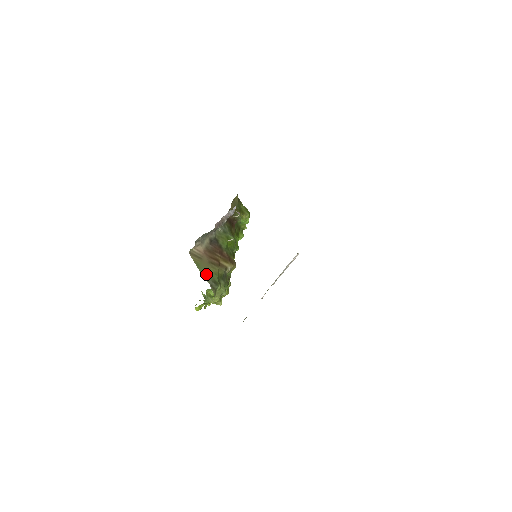
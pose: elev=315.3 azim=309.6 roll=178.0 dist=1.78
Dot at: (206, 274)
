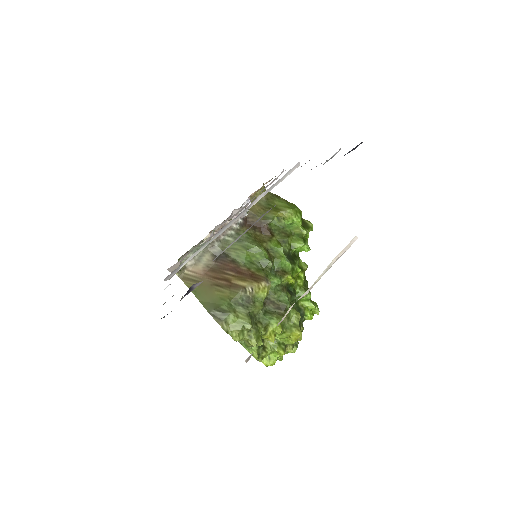
Dot at: (207, 301)
